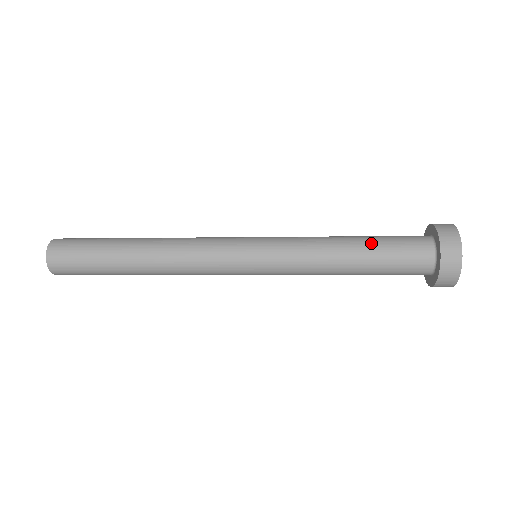
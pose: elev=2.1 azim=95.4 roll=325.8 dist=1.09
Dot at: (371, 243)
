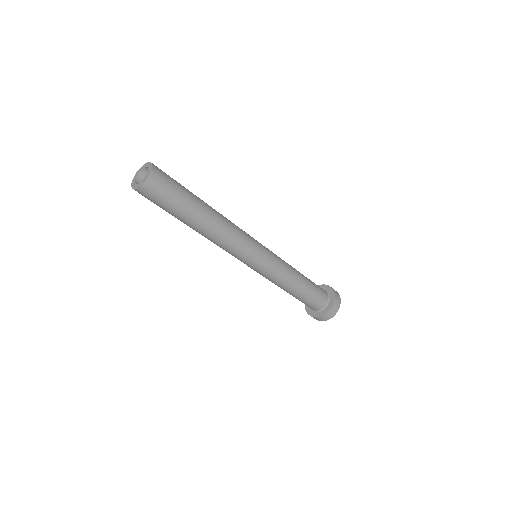
Dot at: (309, 280)
